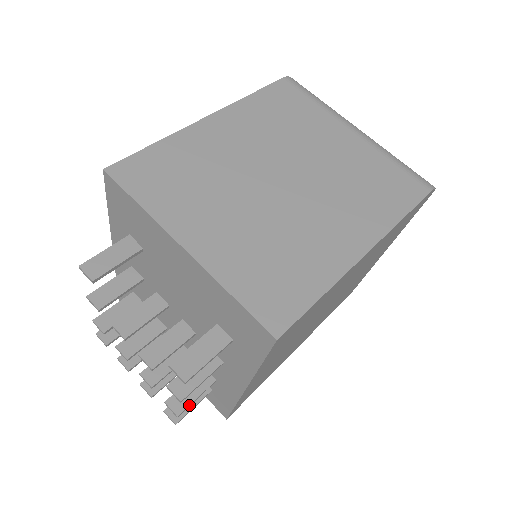
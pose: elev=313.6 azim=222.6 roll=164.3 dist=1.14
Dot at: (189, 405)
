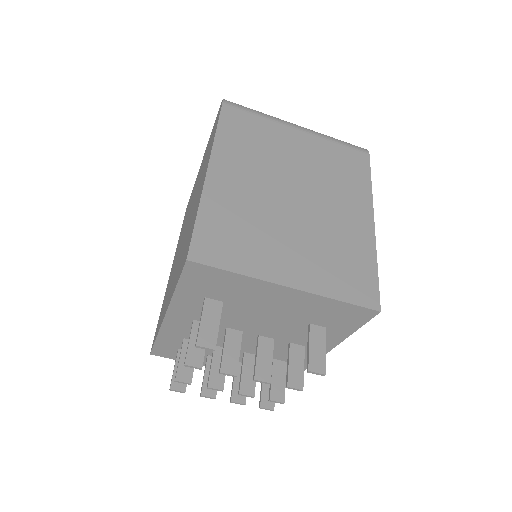
Dot at: occluded
